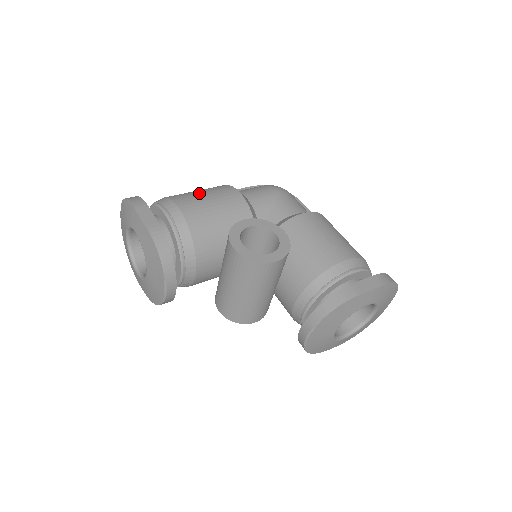
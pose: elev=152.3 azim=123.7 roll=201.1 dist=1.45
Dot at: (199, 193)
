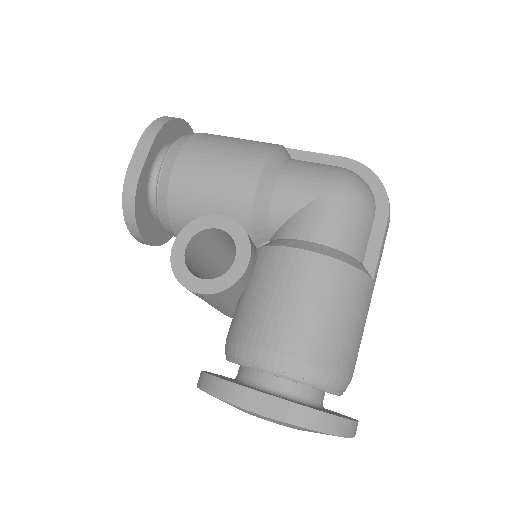
Dot at: (220, 149)
